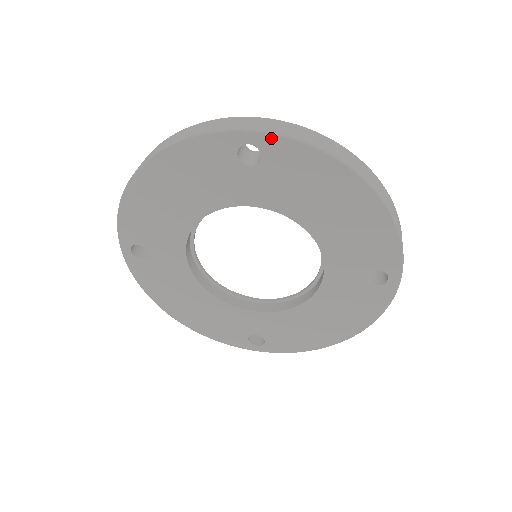
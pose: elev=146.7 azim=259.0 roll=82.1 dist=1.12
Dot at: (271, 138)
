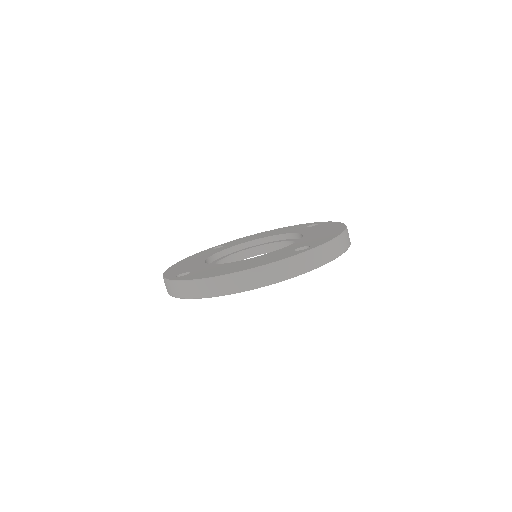
Dot at: (325, 263)
